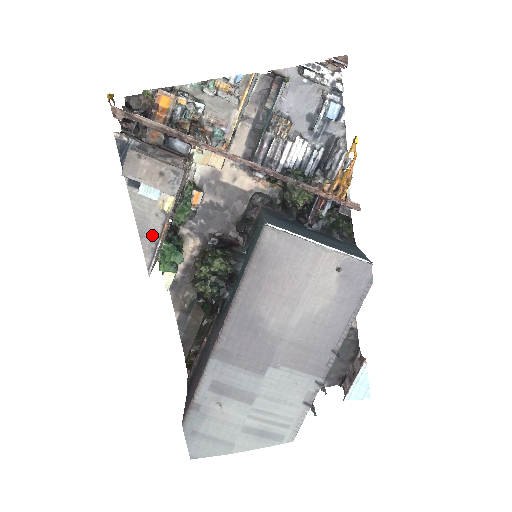
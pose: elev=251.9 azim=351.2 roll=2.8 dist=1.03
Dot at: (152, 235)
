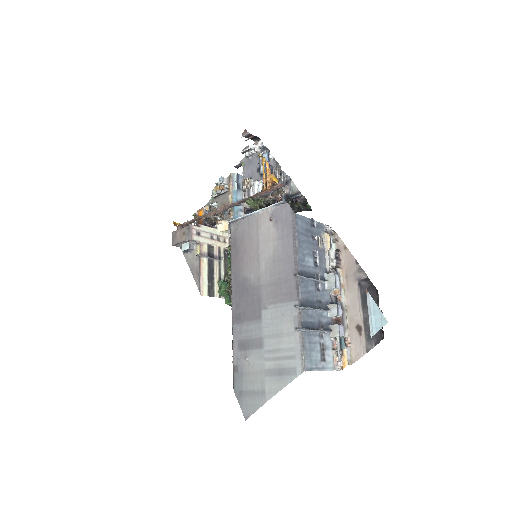
Dot at: (197, 271)
